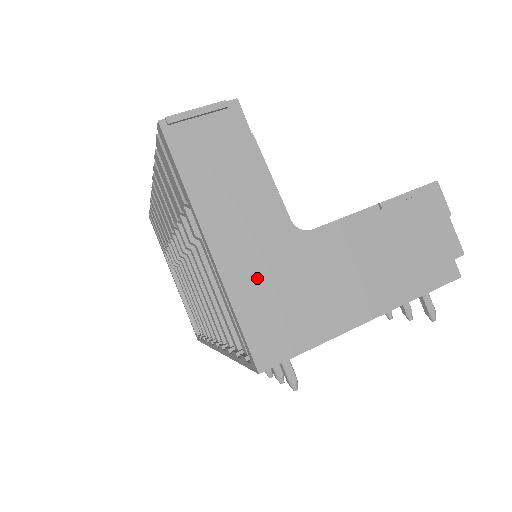
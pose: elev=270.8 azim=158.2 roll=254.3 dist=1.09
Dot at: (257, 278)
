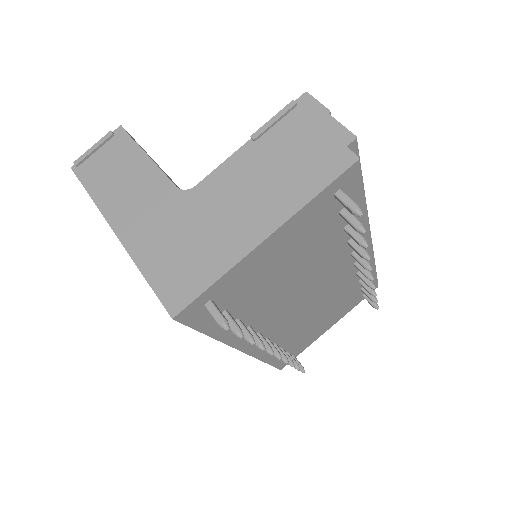
Dot at: (157, 242)
